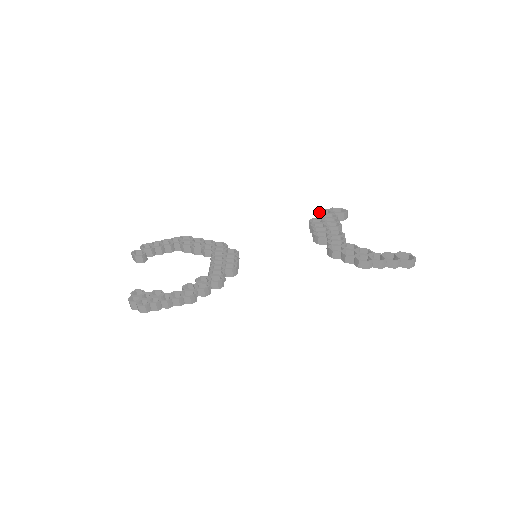
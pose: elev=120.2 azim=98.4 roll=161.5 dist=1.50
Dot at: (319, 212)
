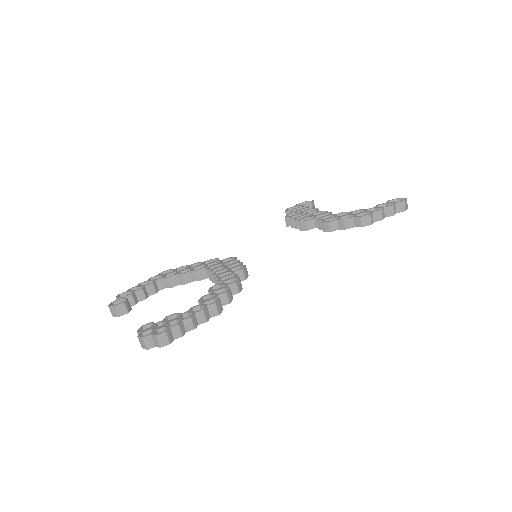
Dot at: (288, 210)
